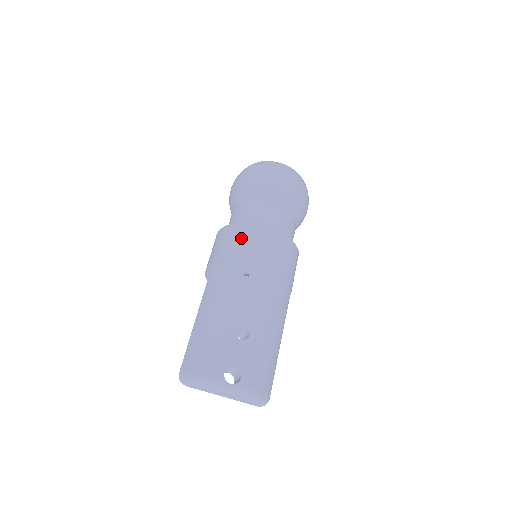
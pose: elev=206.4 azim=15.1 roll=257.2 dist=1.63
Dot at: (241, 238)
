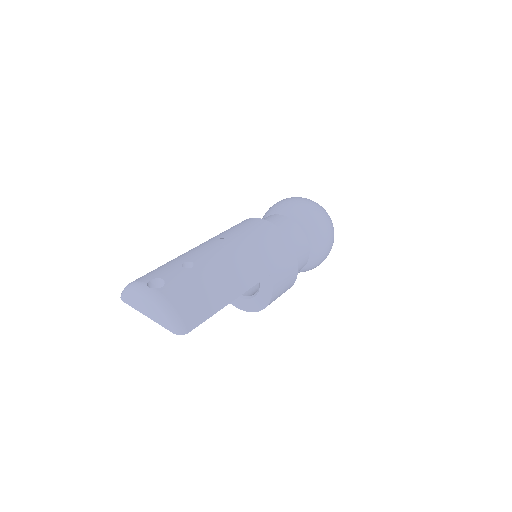
Dot at: (237, 225)
